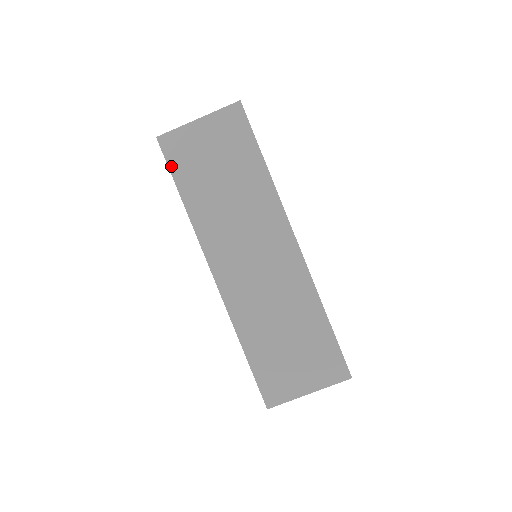
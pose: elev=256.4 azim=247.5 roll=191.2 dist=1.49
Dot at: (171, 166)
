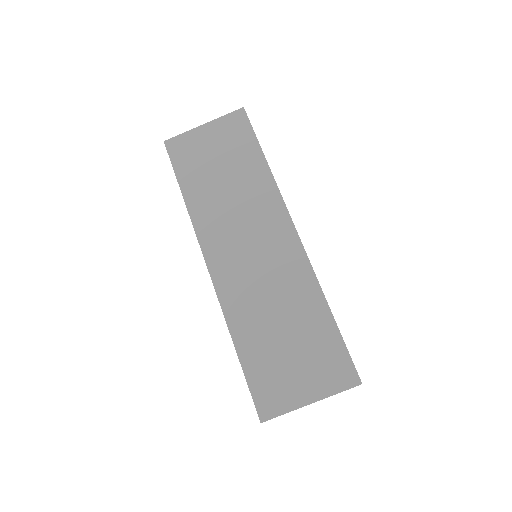
Dot at: (175, 165)
